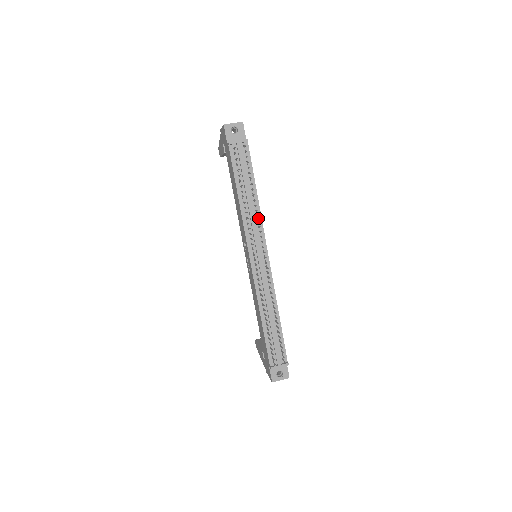
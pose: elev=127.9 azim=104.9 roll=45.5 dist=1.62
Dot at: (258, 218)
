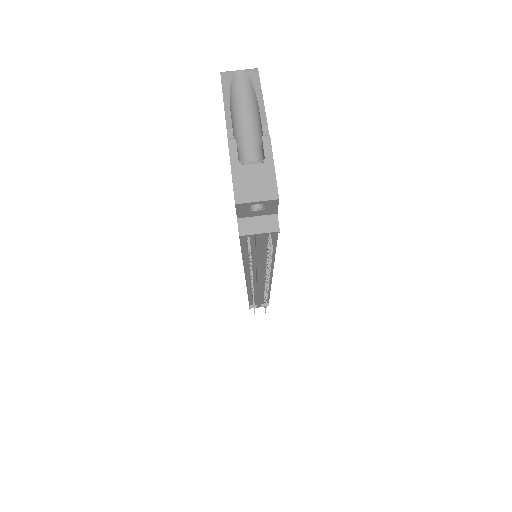
Dot at: occluded
